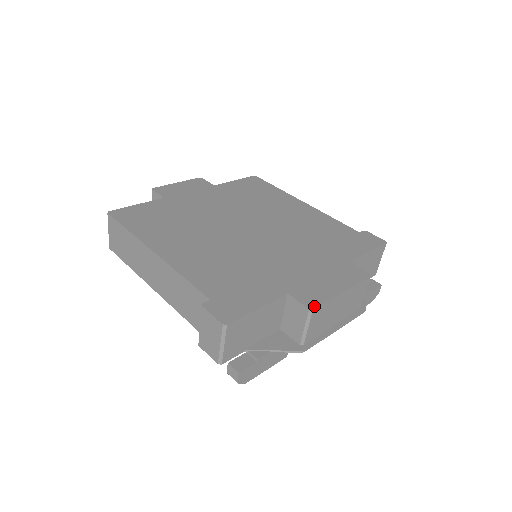
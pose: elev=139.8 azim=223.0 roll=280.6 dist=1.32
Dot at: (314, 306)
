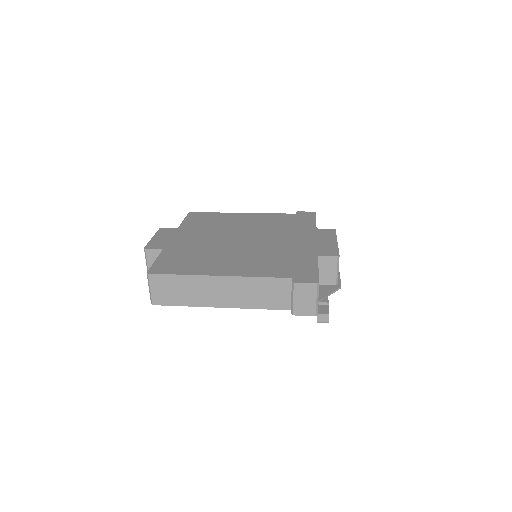
Dot at: (337, 254)
